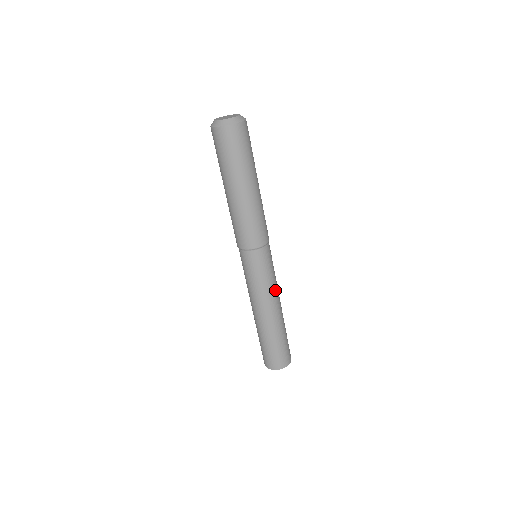
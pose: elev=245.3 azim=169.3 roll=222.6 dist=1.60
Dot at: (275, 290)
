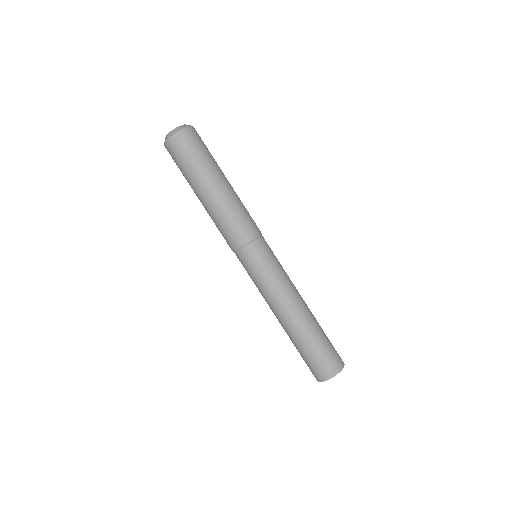
Dot at: (281, 290)
